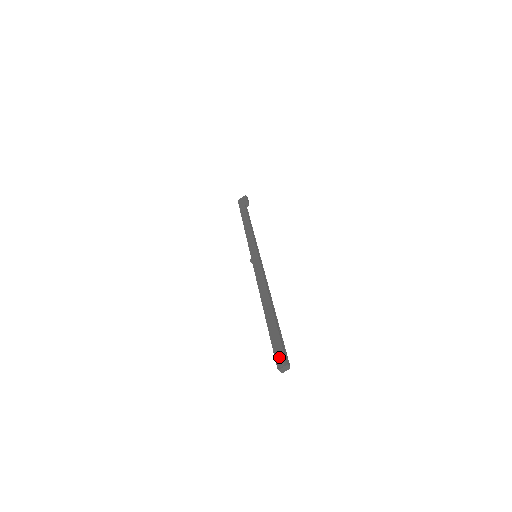
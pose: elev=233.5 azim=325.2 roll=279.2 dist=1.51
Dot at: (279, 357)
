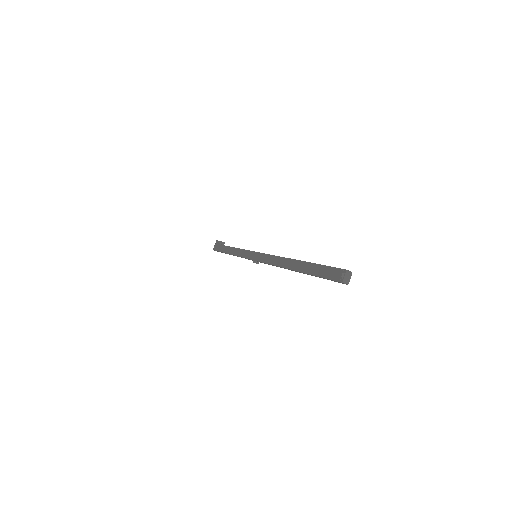
Dot at: (334, 275)
